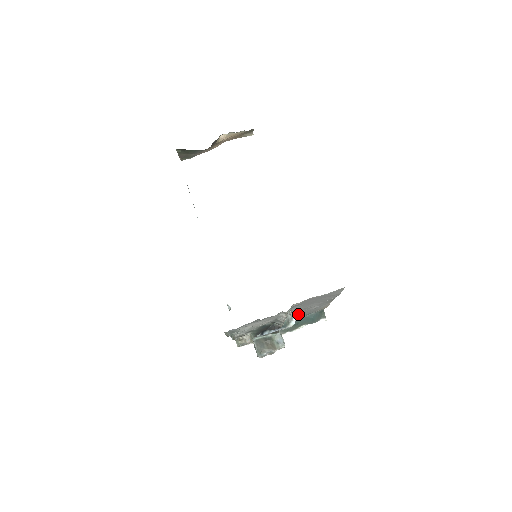
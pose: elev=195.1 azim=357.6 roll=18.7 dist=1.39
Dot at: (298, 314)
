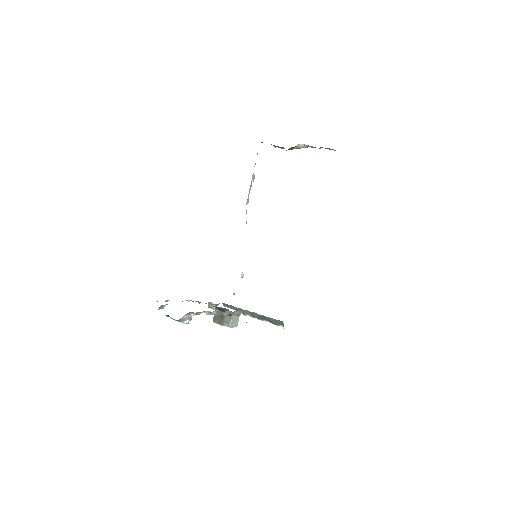
Dot at: occluded
